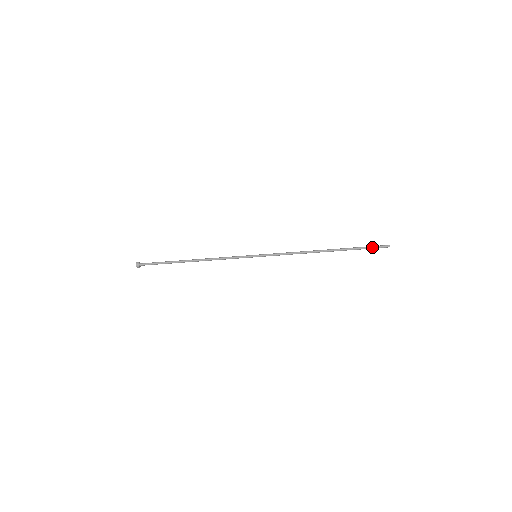
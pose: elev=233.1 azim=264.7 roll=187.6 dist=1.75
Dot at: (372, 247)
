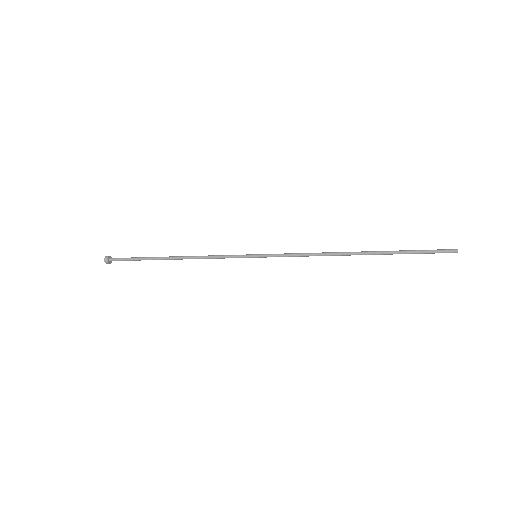
Dot at: (429, 252)
